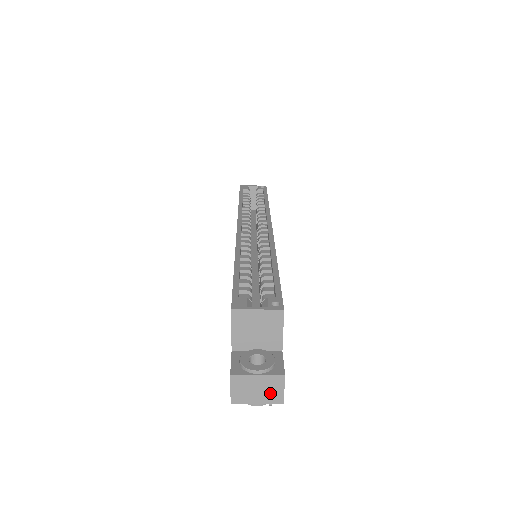
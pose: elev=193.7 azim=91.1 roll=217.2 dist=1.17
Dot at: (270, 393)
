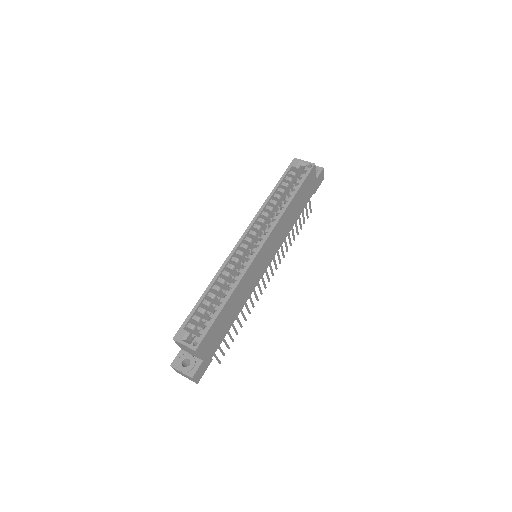
Dot at: (190, 379)
